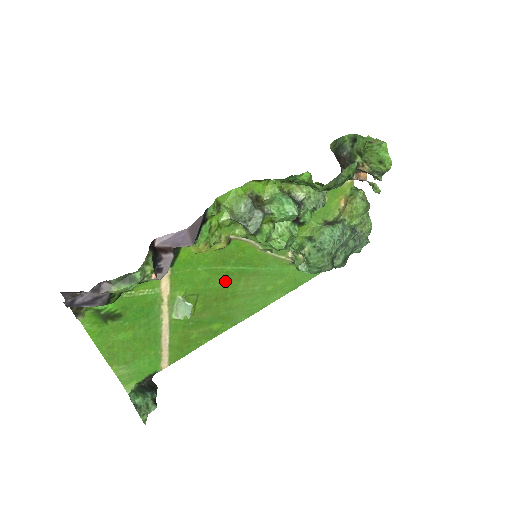
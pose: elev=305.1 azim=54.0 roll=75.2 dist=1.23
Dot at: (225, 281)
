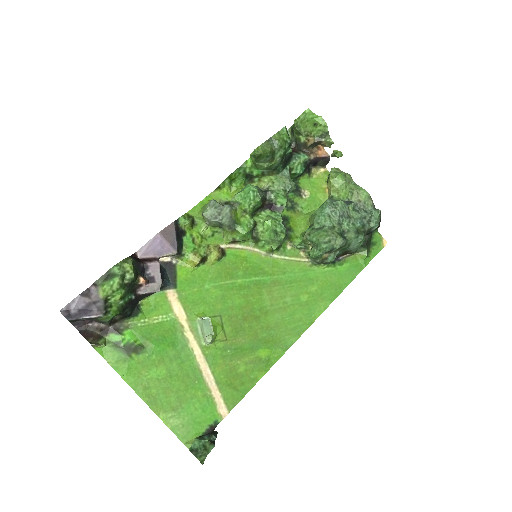
Dot at: (244, 296)
